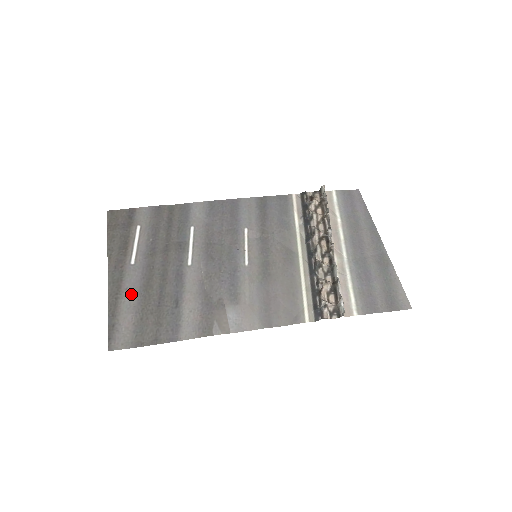
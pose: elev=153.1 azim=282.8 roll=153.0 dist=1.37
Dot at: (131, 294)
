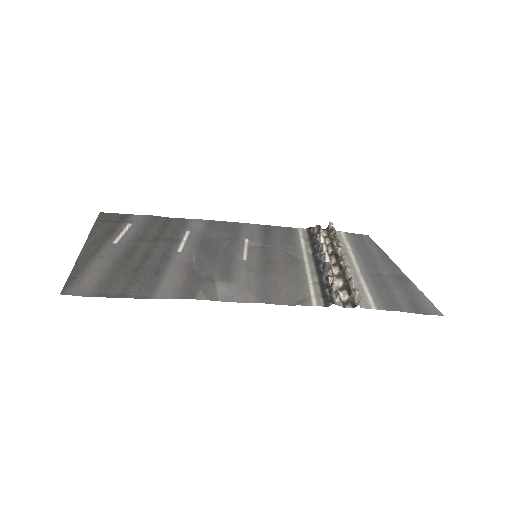
Dot at: (105, 260)
